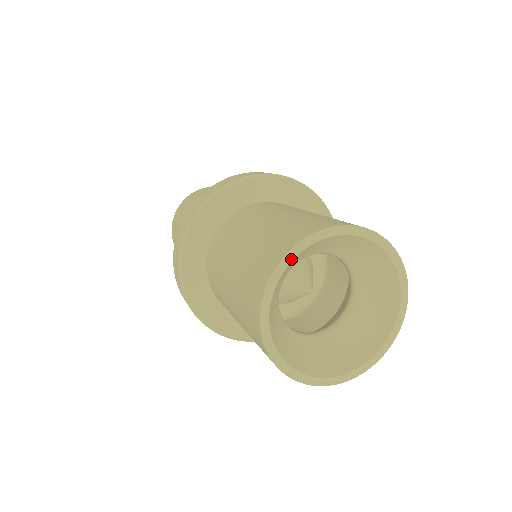
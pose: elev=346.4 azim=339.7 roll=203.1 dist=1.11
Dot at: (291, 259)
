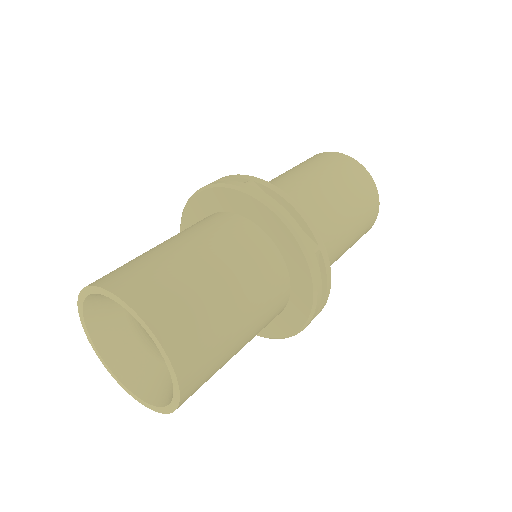
Dot at: (82, 306)
